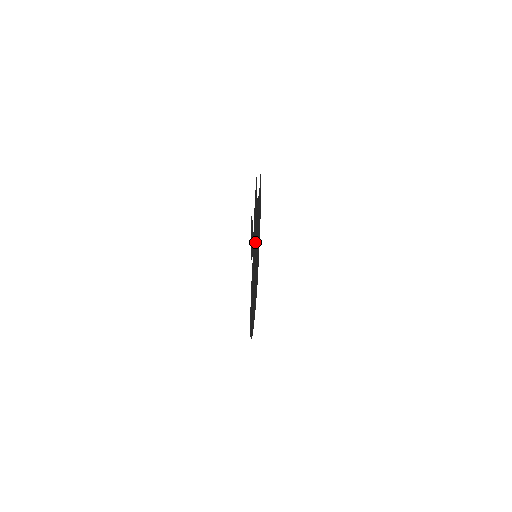
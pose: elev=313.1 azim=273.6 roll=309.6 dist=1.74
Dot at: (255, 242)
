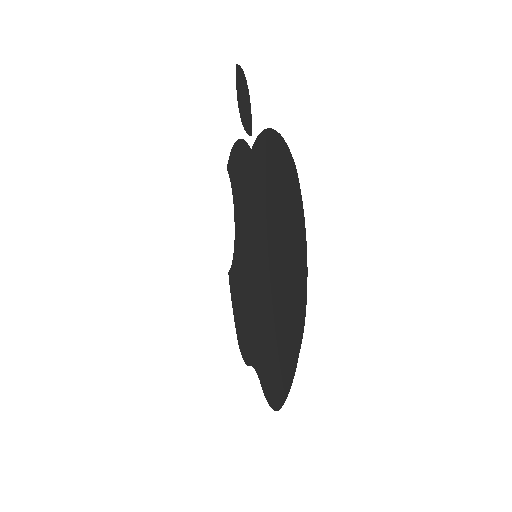
Dot at: (248, 214)
